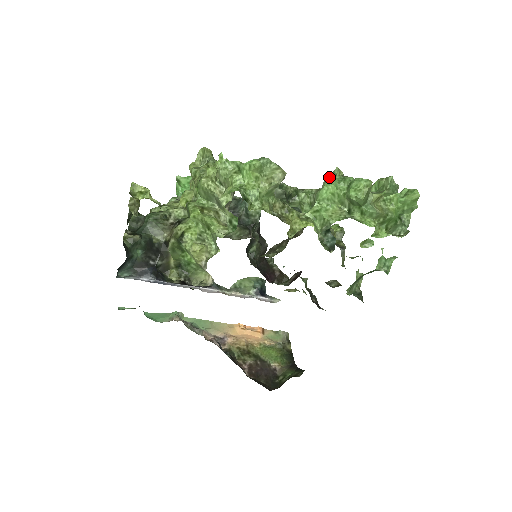
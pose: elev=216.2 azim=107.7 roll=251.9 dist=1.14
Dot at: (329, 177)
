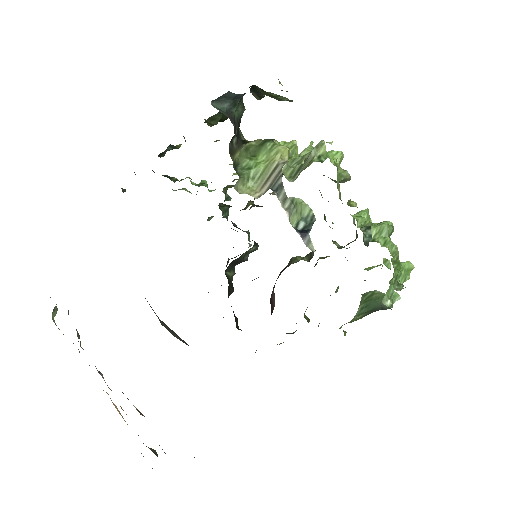
Dot at: occluded
